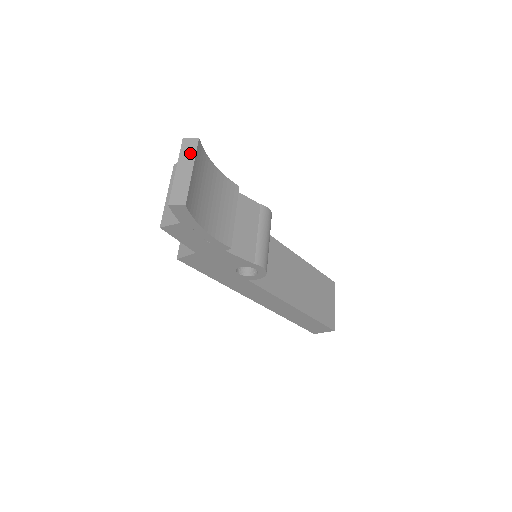
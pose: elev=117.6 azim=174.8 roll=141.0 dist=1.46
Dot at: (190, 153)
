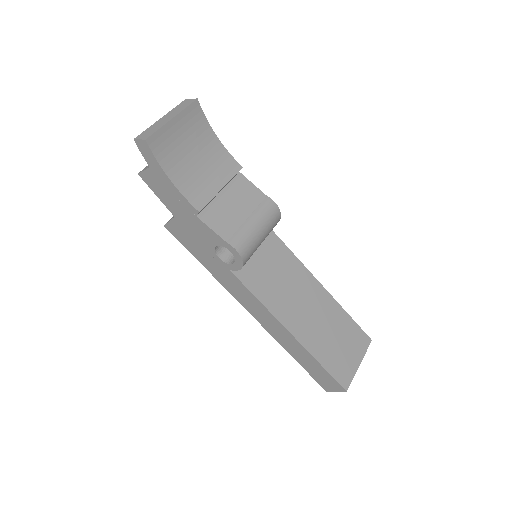
Dot at: (181, 108)
